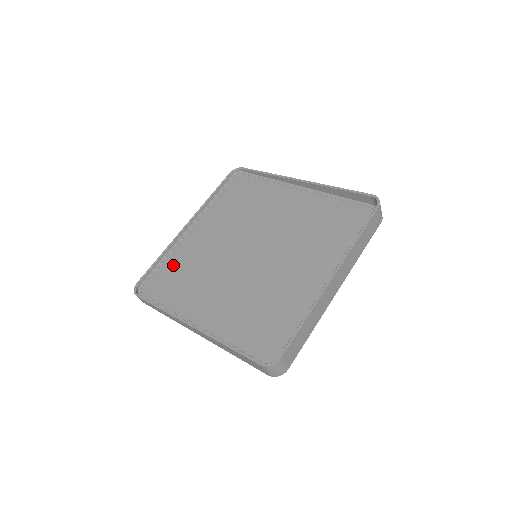
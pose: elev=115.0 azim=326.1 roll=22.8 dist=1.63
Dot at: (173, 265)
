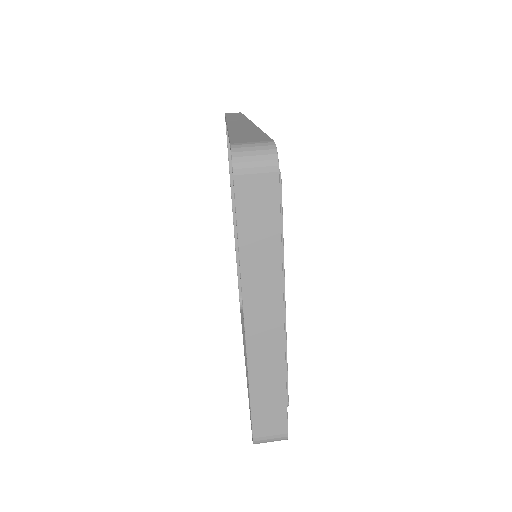
Dot at: occluded
